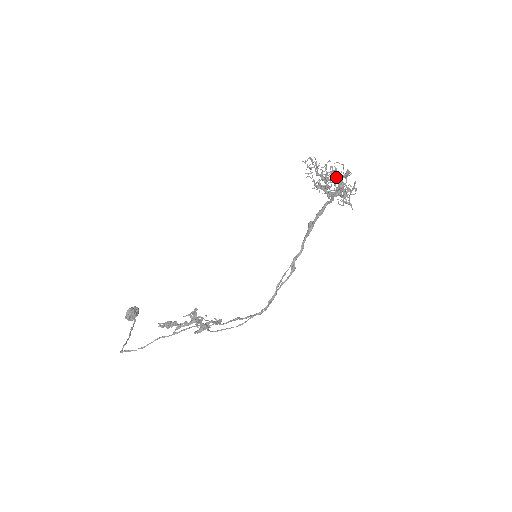
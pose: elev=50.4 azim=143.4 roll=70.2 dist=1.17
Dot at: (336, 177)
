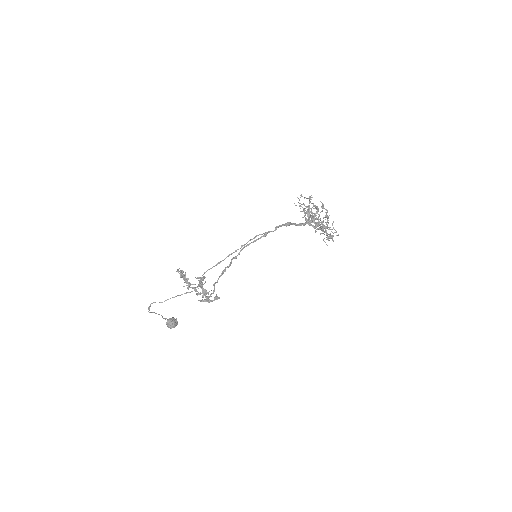
Dot at: occluded
